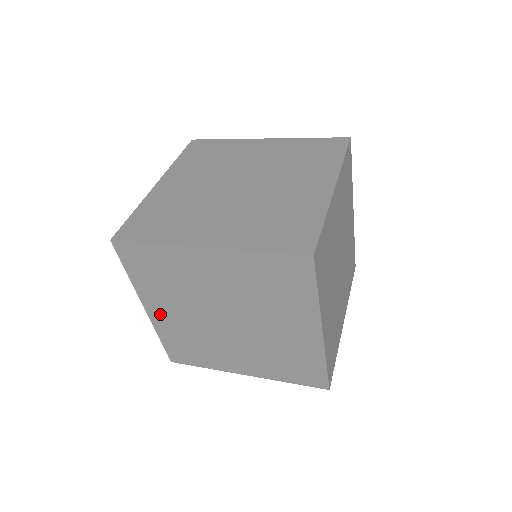
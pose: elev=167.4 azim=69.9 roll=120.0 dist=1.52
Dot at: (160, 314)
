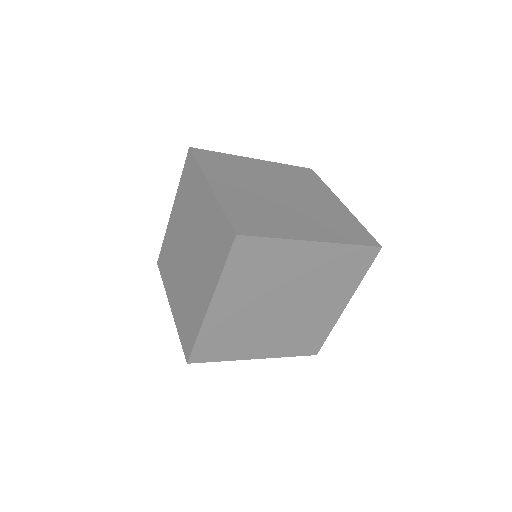
Dot at: (222, 309)
